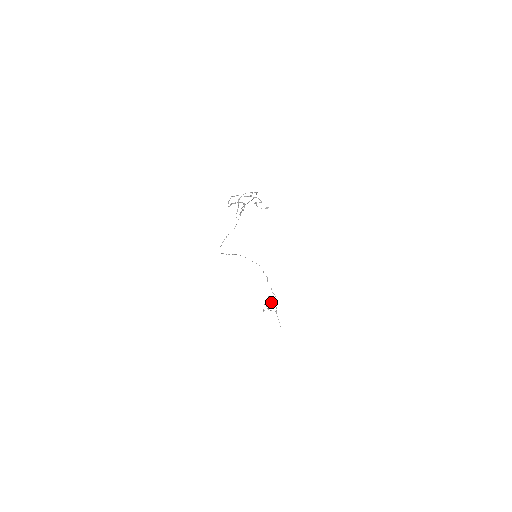
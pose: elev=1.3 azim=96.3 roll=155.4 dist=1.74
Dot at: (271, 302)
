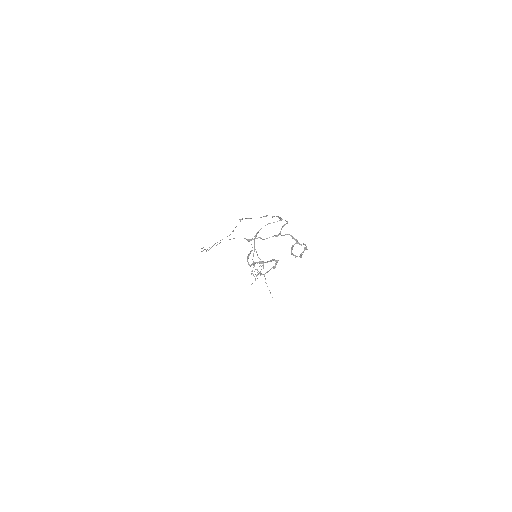
Dot at: occluded
